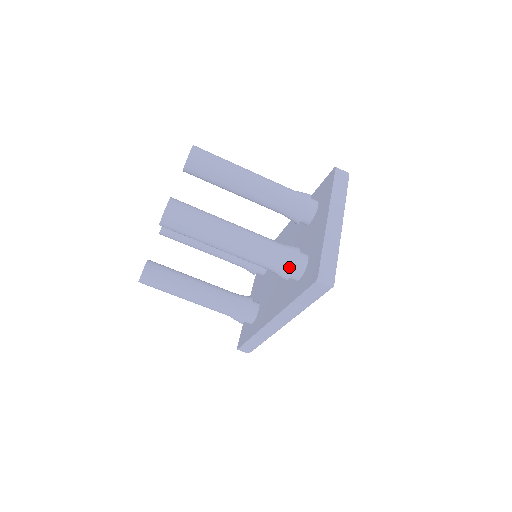
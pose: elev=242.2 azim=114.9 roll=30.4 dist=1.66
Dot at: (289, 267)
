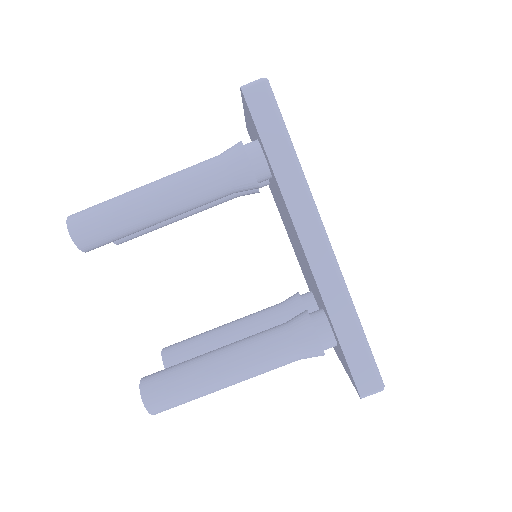
Dot at: (236, 151)
